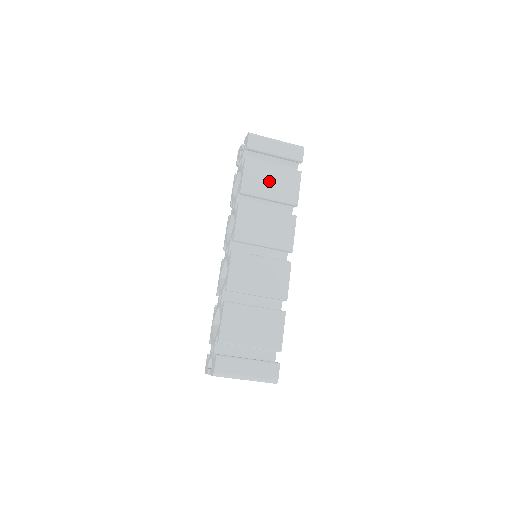
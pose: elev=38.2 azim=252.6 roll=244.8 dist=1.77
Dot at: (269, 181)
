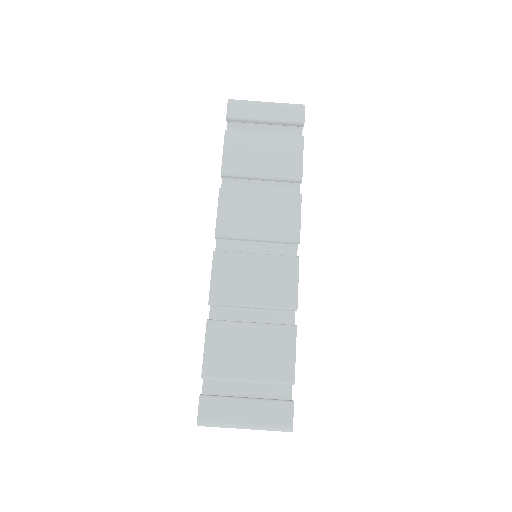
Dot at: (259, 154)
